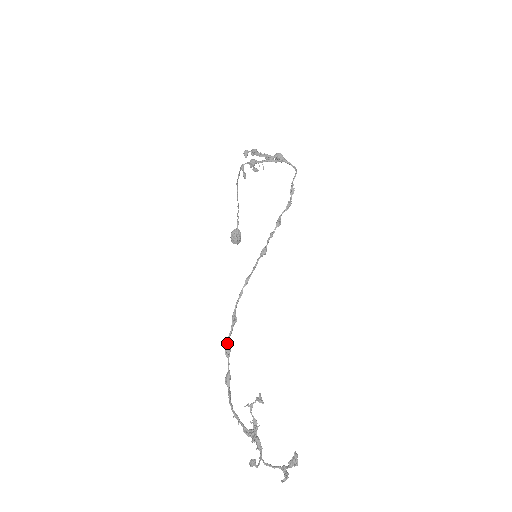
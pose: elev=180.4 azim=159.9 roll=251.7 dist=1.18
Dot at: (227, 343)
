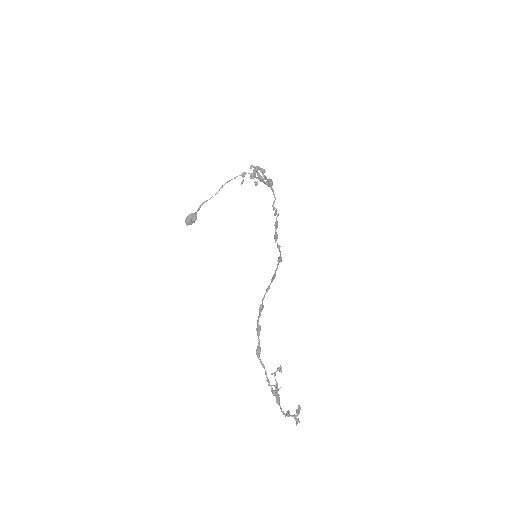
Dot at: (258, 324)
